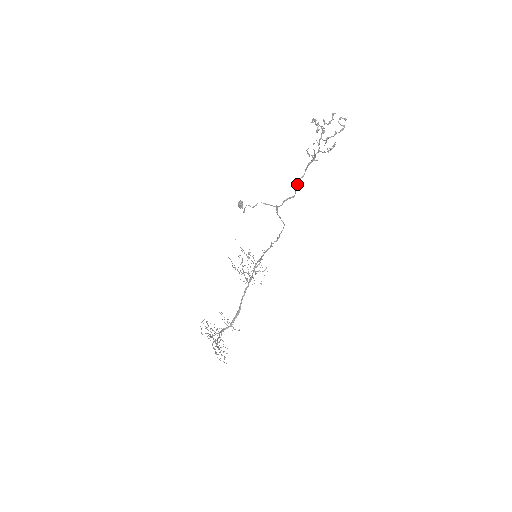
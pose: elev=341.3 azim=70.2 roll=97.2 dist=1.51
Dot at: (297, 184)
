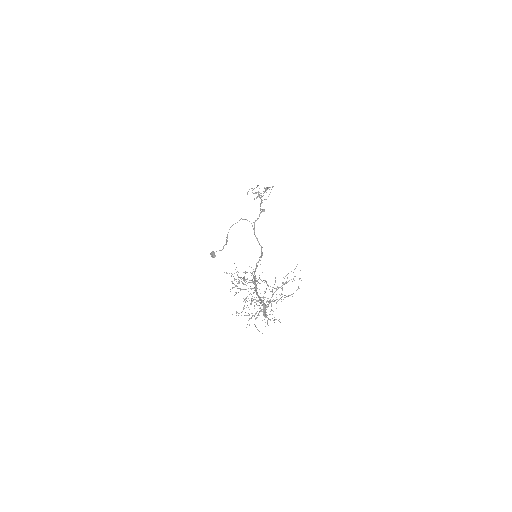
Dot at: (261, 209)
